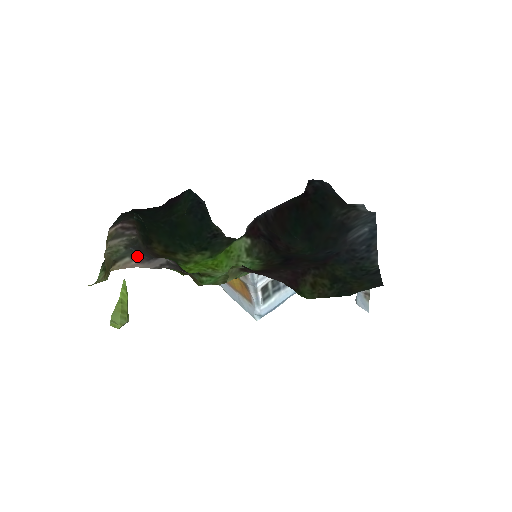
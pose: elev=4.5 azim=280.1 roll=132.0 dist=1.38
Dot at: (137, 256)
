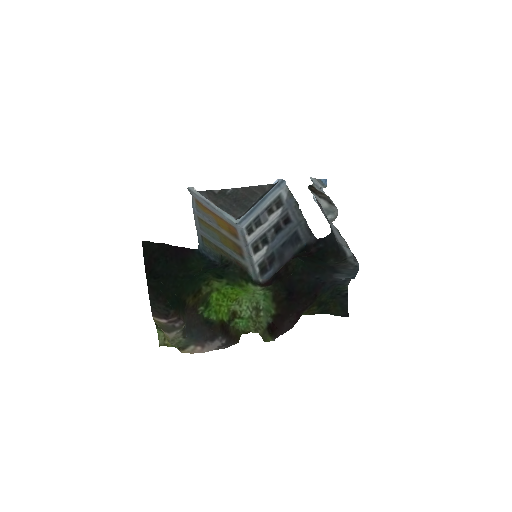
Dot at: (197, 342)
